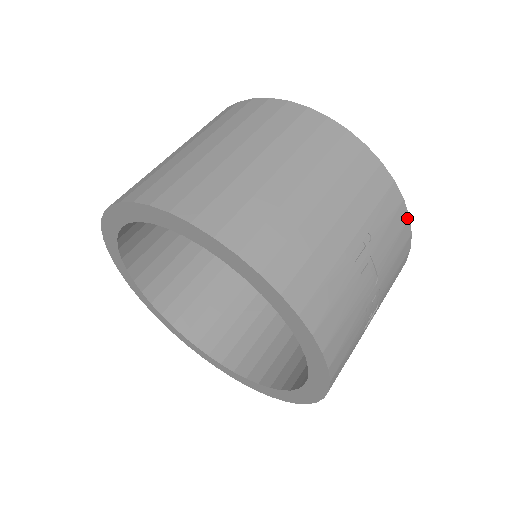
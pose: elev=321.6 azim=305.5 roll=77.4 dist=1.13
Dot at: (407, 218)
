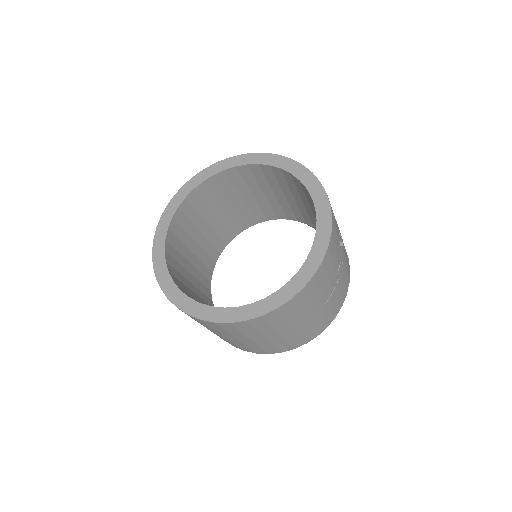
Dot at: occluded
